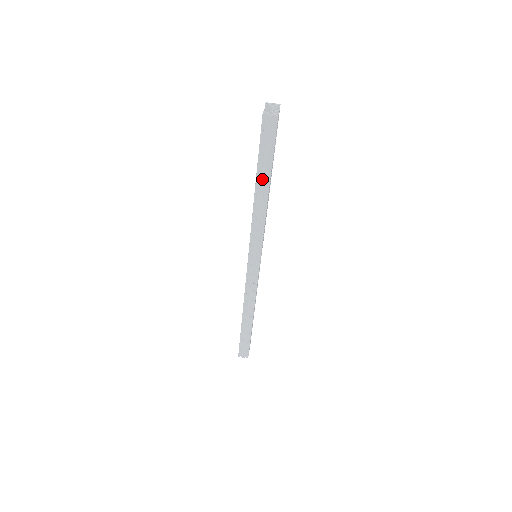
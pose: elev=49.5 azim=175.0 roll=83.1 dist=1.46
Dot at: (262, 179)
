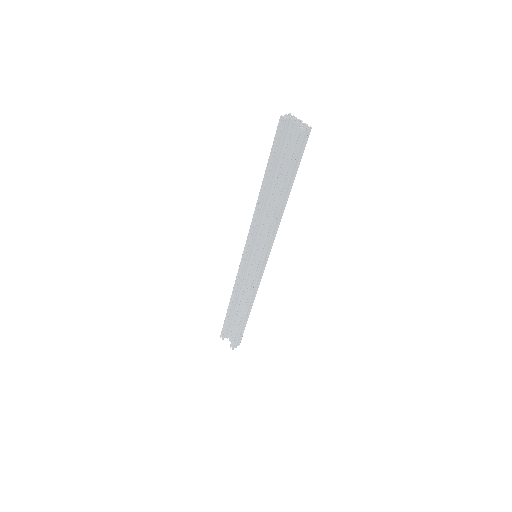
Dot at: (288, 188)
